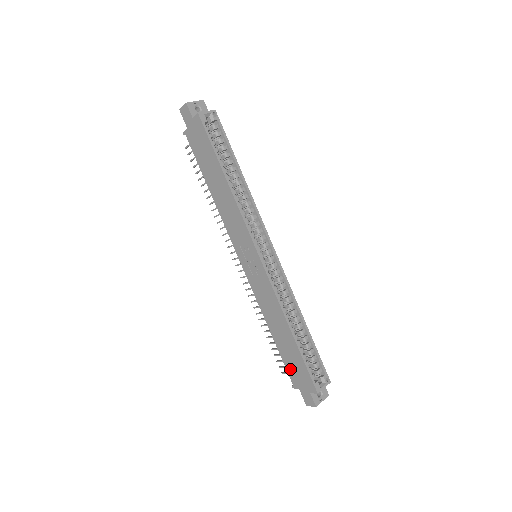
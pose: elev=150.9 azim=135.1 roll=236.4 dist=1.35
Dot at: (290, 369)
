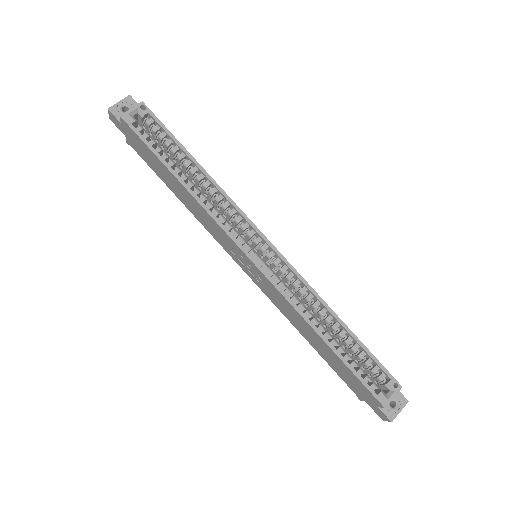
Dot at: (345, 380)
